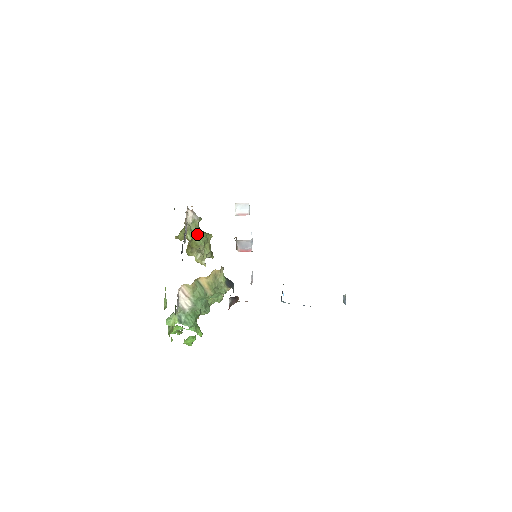
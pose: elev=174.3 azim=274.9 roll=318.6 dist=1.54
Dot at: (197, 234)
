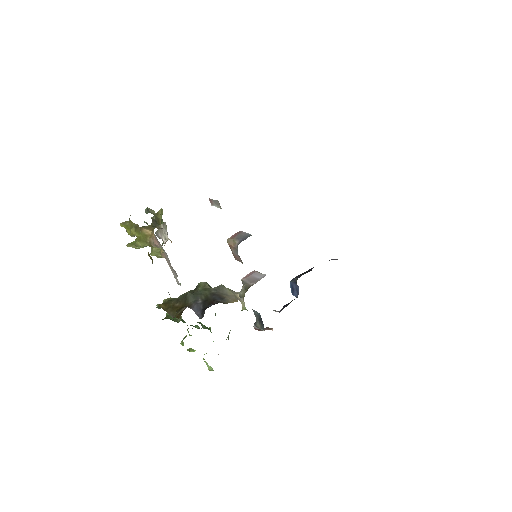
Dot at: occluded
